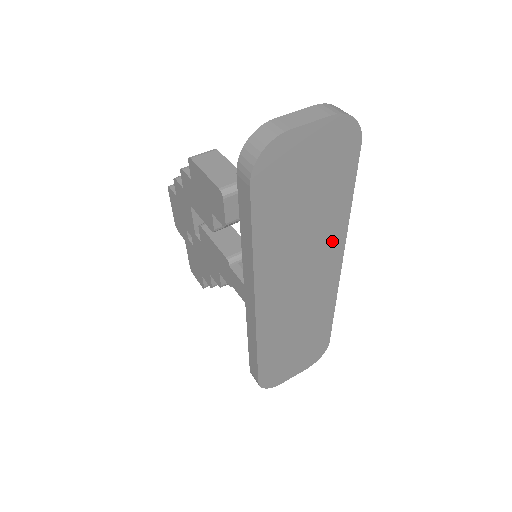
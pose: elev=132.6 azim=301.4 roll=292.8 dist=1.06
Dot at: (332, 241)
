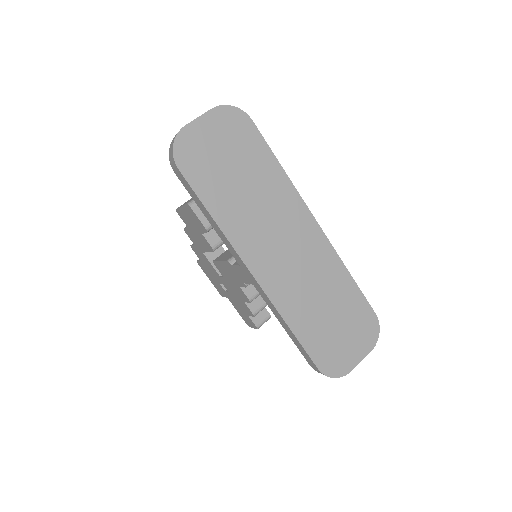
Dot at: (288, 202)
